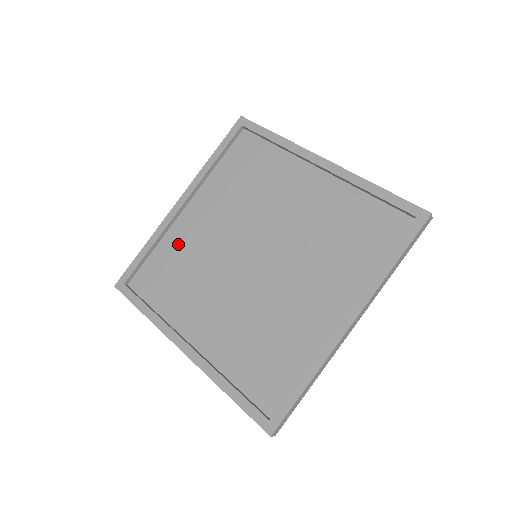
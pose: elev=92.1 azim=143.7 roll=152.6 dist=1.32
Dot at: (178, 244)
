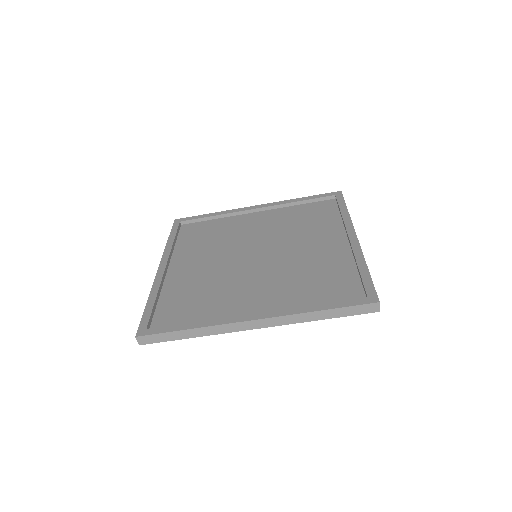
Dot at: (181, 286)
